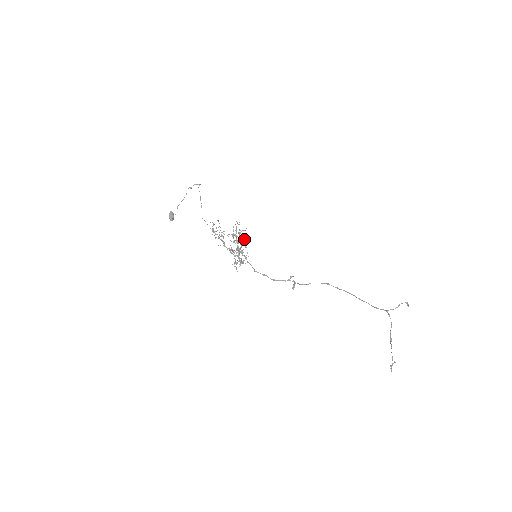
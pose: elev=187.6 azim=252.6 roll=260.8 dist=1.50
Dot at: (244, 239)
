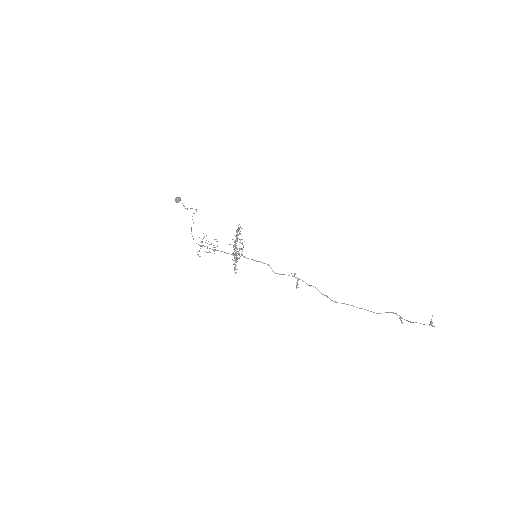
Dot at: occluded
